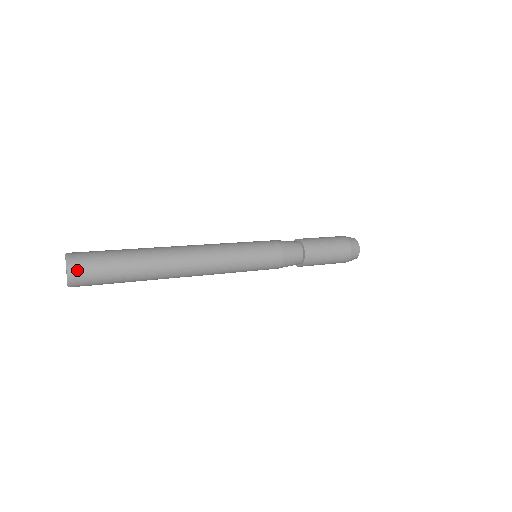
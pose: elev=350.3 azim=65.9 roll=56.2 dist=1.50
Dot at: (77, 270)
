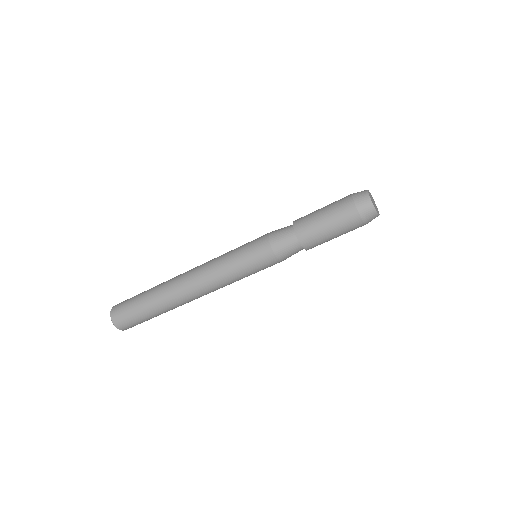
Dot at: (115, 314)
